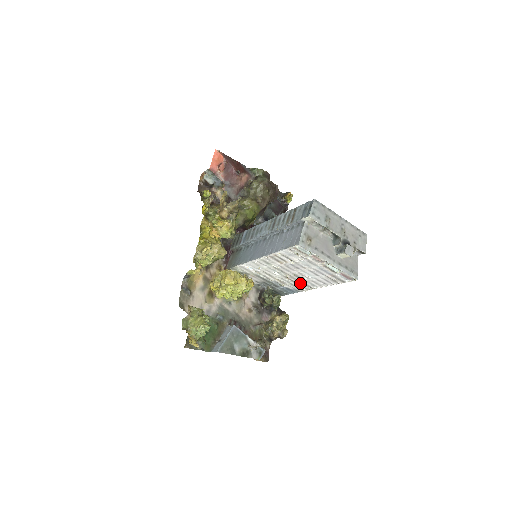
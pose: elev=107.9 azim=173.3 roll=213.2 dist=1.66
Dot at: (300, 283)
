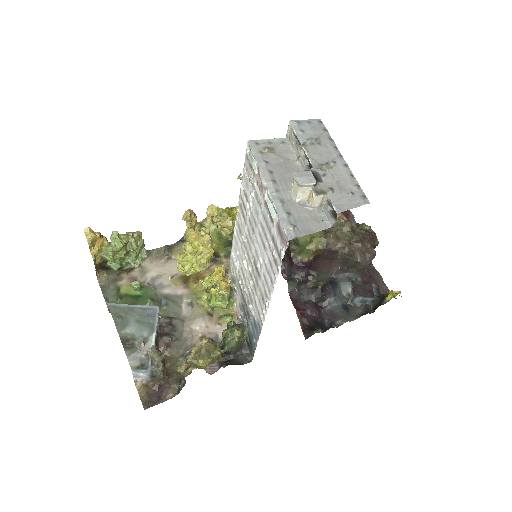
Dot at: (259, 292)
